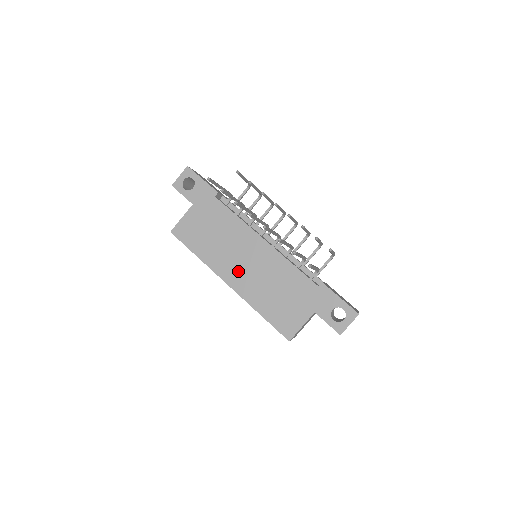
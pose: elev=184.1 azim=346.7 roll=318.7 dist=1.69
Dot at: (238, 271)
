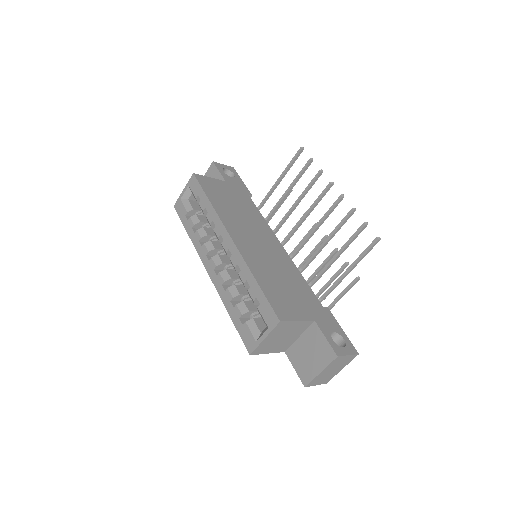
Dot at: (247, 239)
